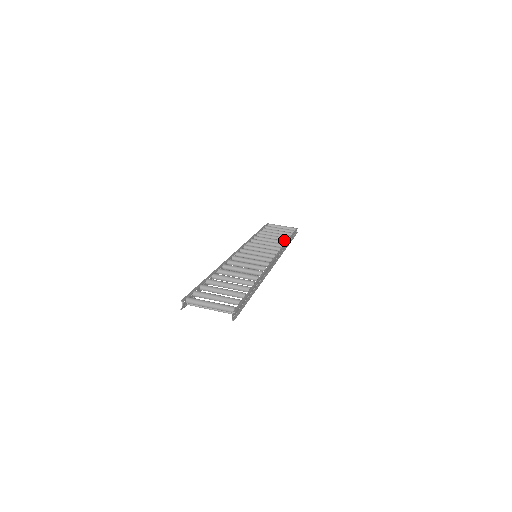
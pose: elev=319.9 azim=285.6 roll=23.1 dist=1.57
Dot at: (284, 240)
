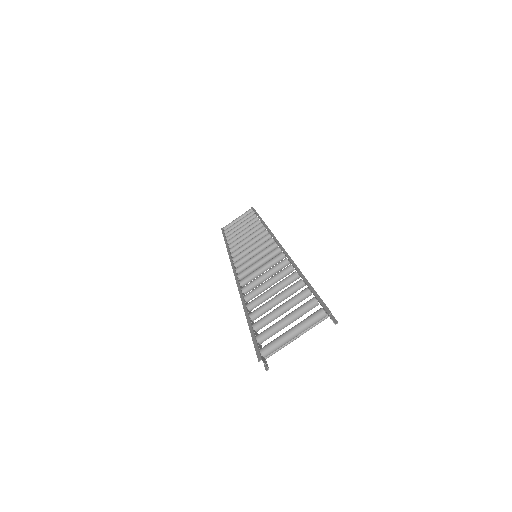
Dot at: (257, 224)
